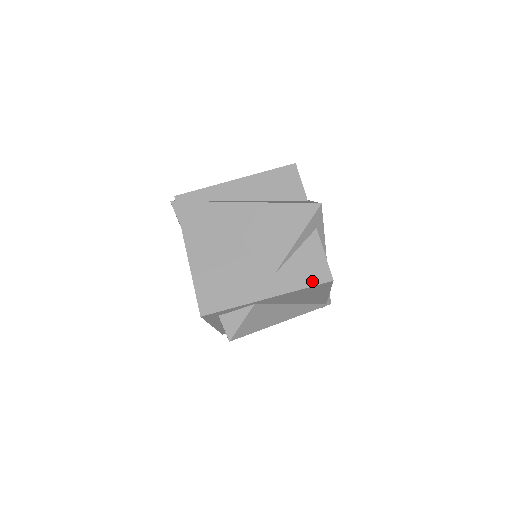
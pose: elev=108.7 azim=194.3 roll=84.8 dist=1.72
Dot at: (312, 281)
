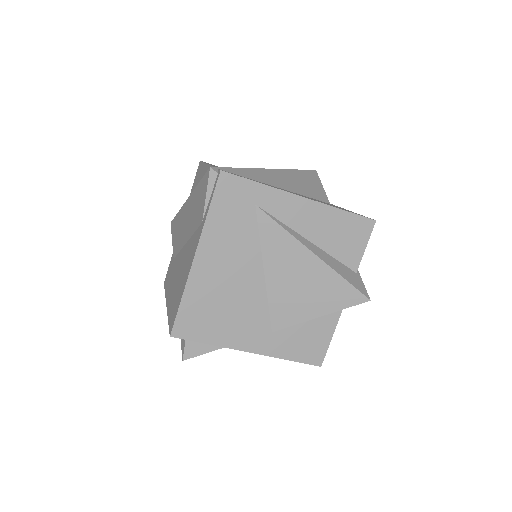
Dot at: (302, 357)
